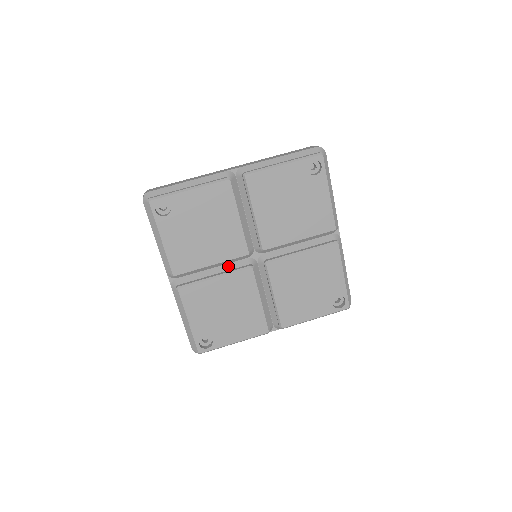
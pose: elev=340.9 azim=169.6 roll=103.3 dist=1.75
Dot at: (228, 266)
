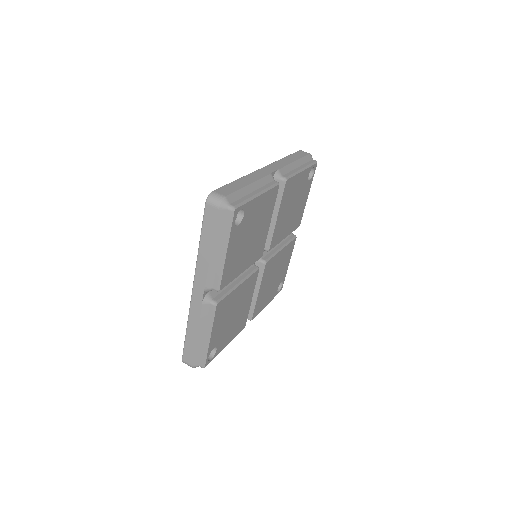
Dot at: occluded
